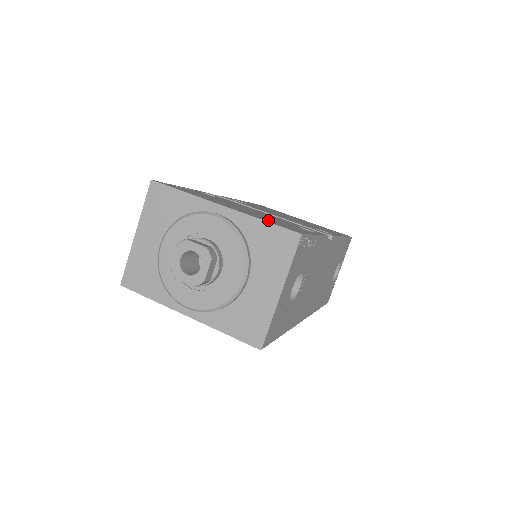
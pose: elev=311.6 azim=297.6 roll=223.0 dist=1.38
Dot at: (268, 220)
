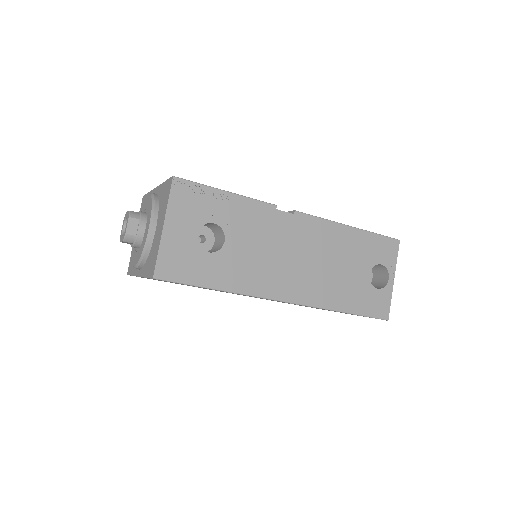
Dot at: occluded
